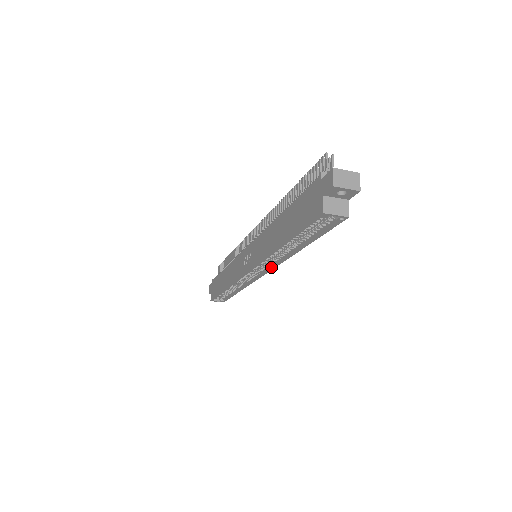
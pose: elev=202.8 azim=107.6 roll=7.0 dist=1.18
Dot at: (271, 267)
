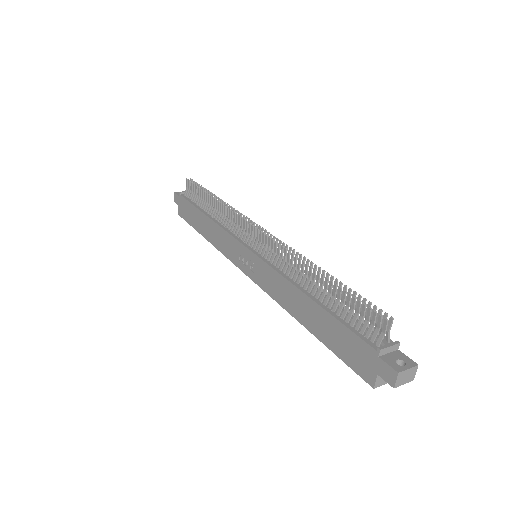
Dot at: occluded
